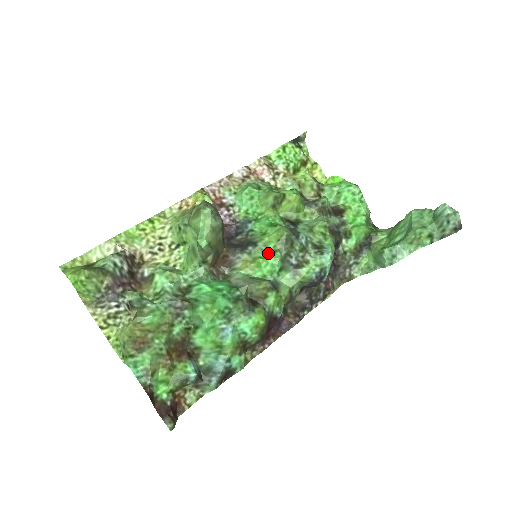
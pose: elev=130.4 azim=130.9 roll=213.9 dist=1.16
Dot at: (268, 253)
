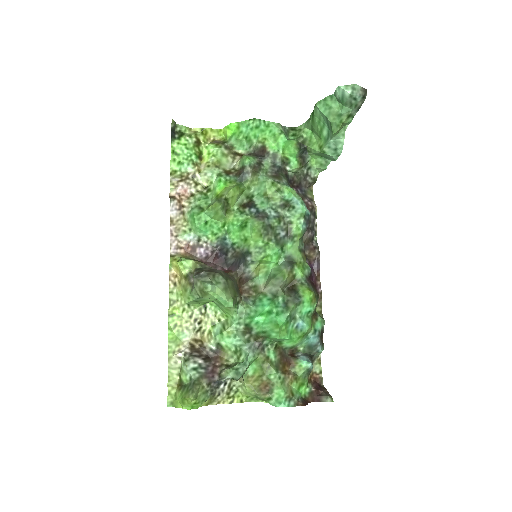
Dot at: (264, 250)
